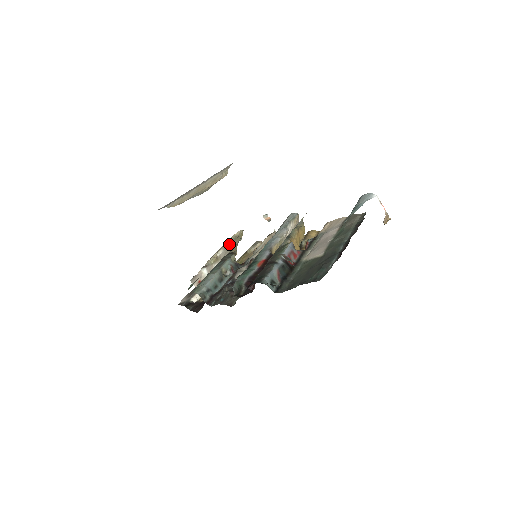
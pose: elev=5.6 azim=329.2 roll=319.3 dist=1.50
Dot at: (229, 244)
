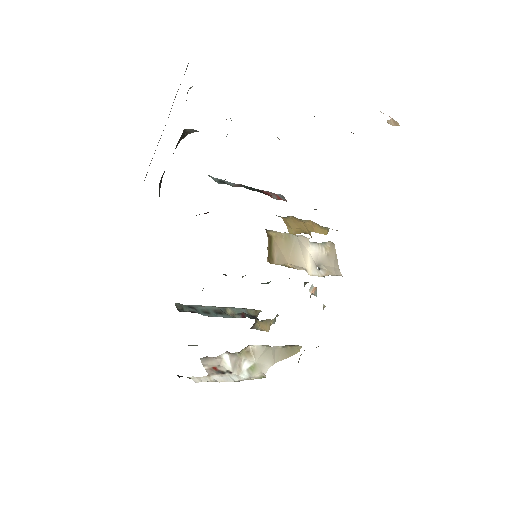
Dot at: (274, 348)
